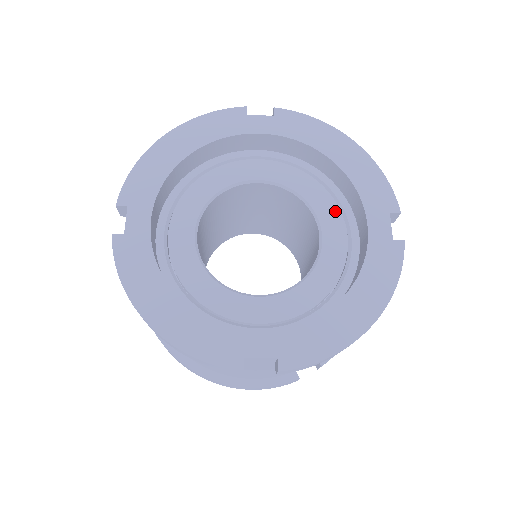
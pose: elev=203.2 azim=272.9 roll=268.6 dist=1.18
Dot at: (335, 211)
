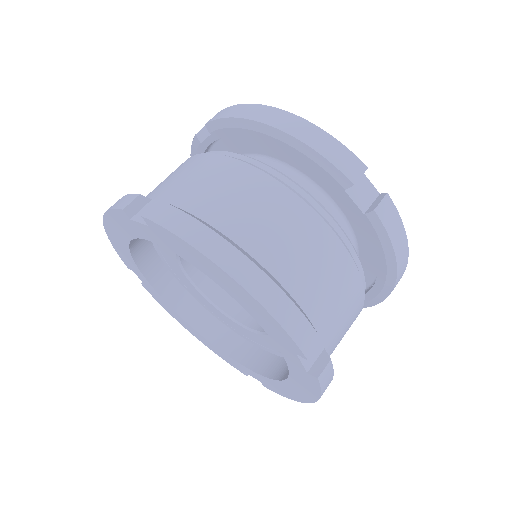
Dot at: occluded
